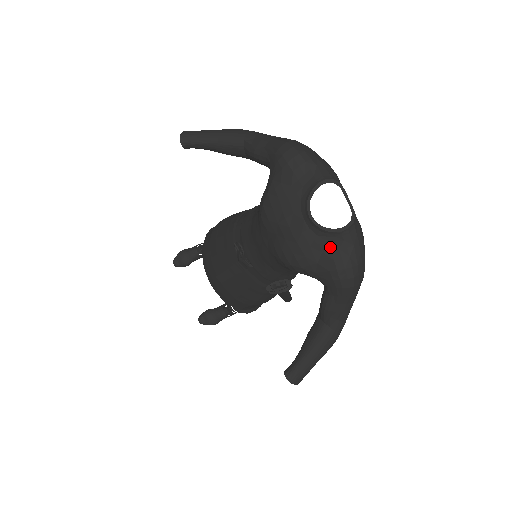
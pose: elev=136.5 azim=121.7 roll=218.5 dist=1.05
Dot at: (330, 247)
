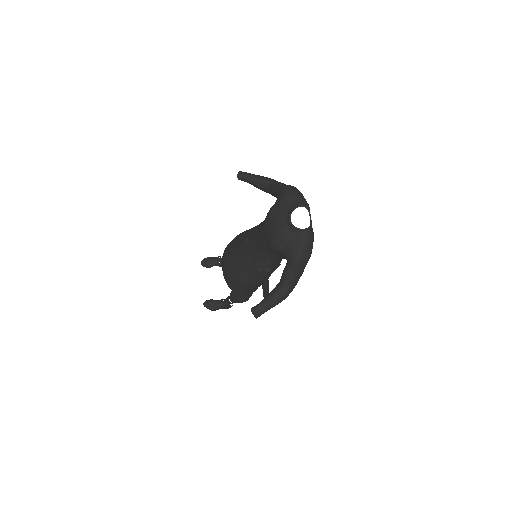
Dot at: (295, 238)
